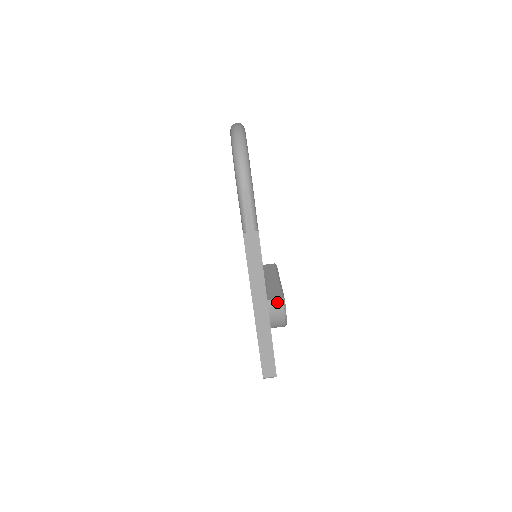
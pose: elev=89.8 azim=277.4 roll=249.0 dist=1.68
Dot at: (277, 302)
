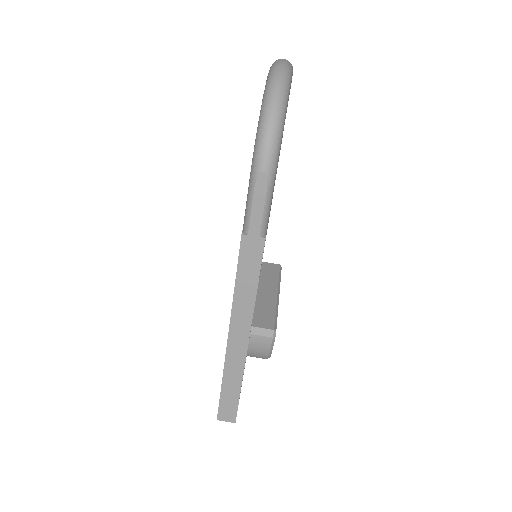
Dot at: (264, 333)
